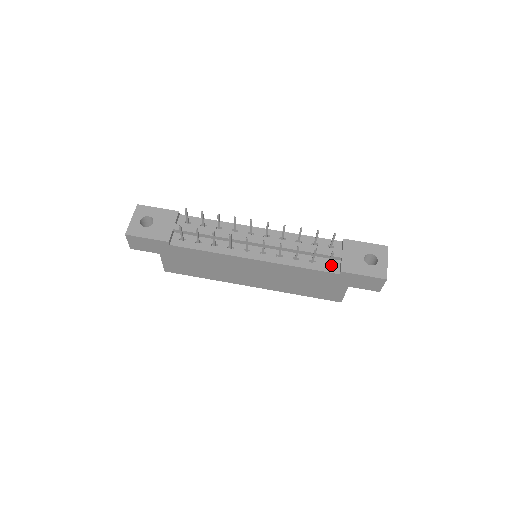
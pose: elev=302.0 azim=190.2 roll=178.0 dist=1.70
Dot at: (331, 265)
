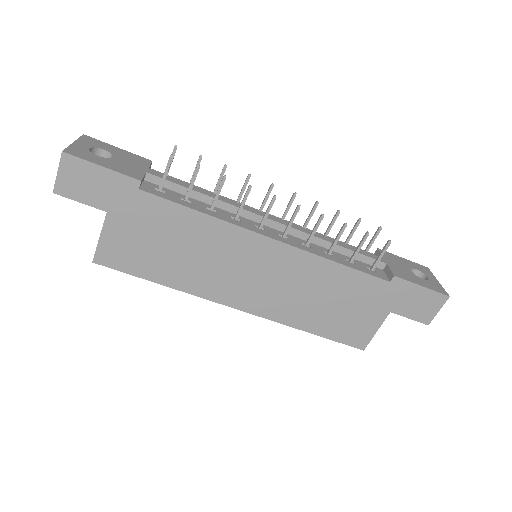
Dot at: occluded
